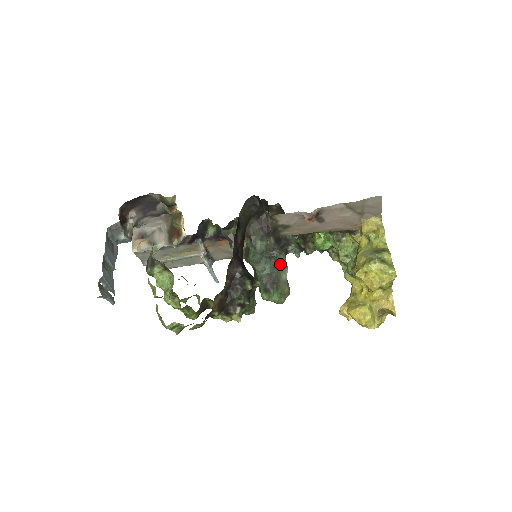
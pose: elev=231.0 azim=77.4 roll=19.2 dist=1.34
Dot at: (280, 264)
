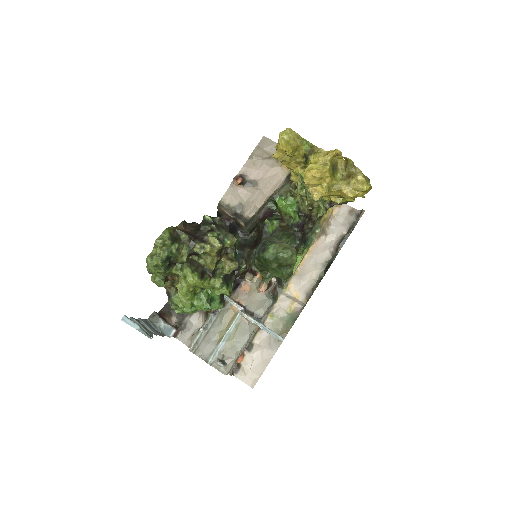
Dot at: (271, 240)
